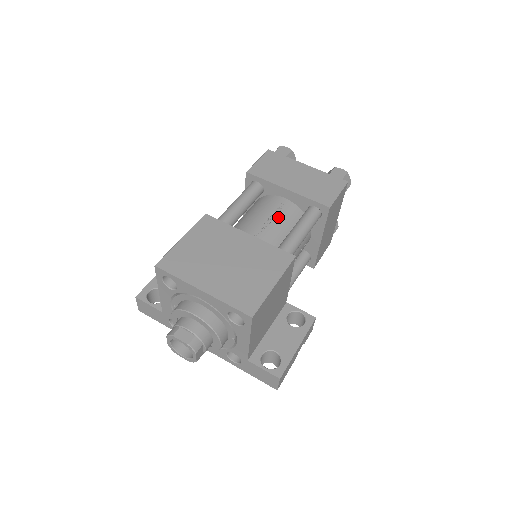
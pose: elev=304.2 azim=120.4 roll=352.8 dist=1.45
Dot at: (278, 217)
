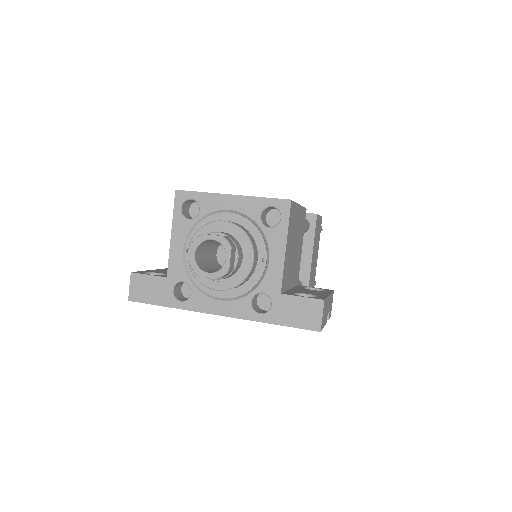
Dot at: occluded
